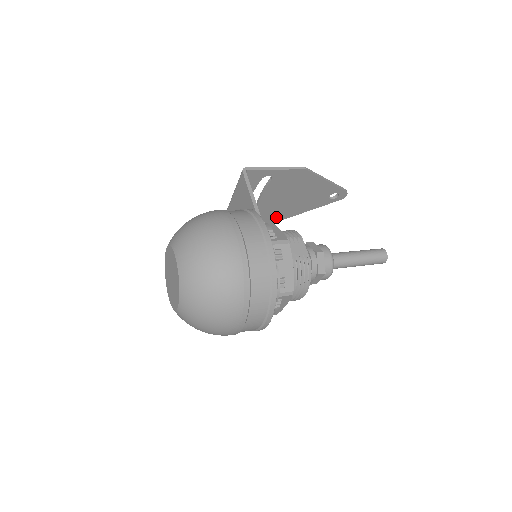
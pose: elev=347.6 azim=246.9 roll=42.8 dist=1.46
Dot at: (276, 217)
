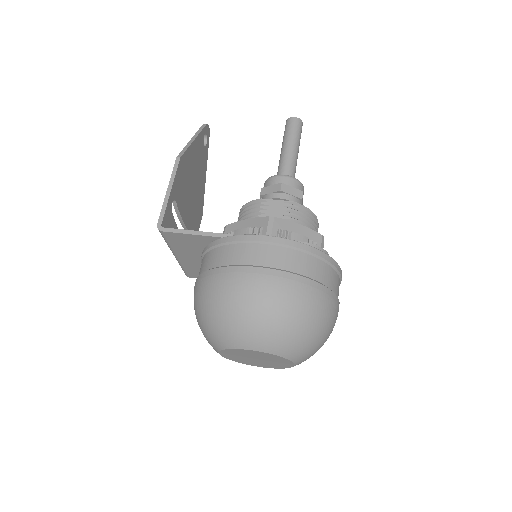
Dot at: (199, 213)
